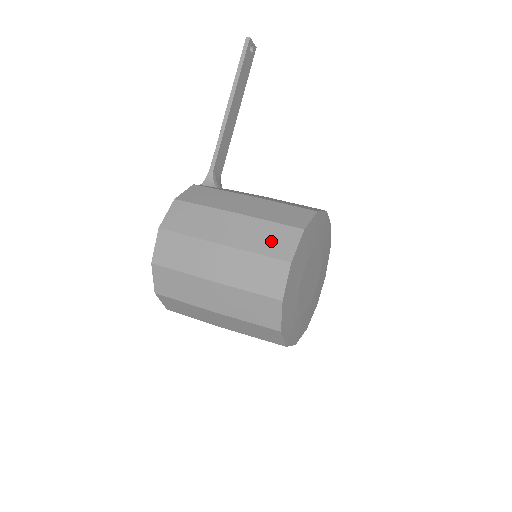
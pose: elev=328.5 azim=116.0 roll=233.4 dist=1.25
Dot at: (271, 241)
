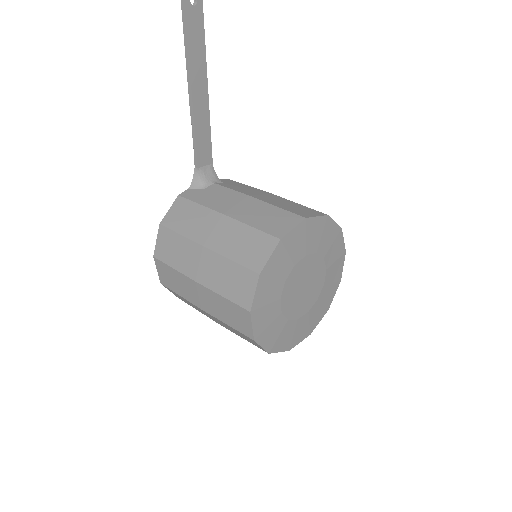
Dot at: (233, 285)
